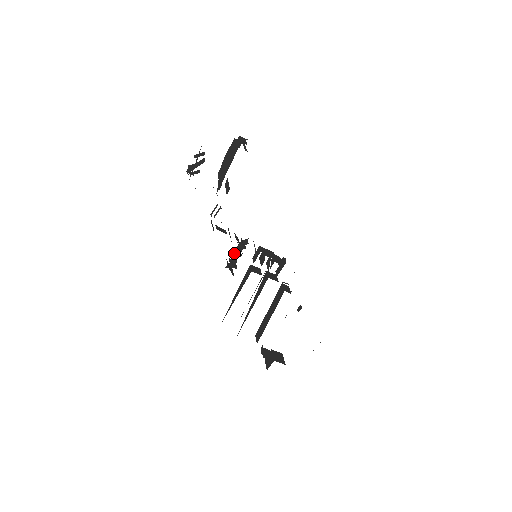
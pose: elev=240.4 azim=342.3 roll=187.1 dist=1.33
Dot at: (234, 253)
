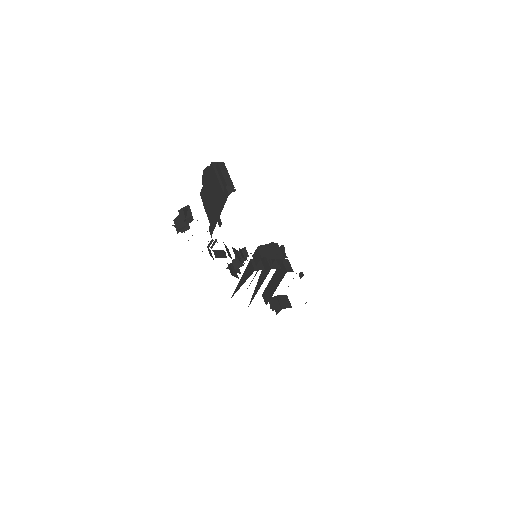
Dot at: (234, 260)
